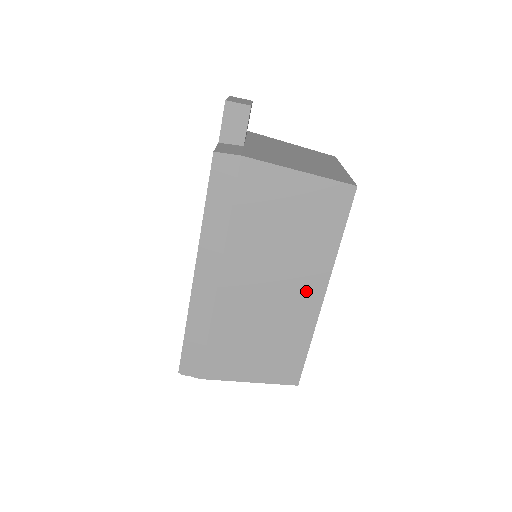
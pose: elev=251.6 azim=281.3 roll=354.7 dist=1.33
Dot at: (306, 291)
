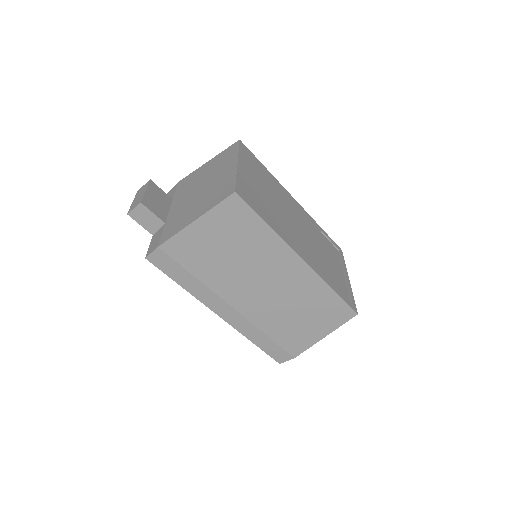
Dot at: (288, 268)
